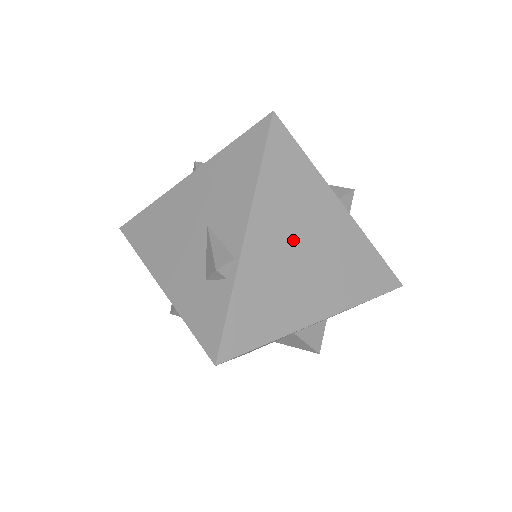
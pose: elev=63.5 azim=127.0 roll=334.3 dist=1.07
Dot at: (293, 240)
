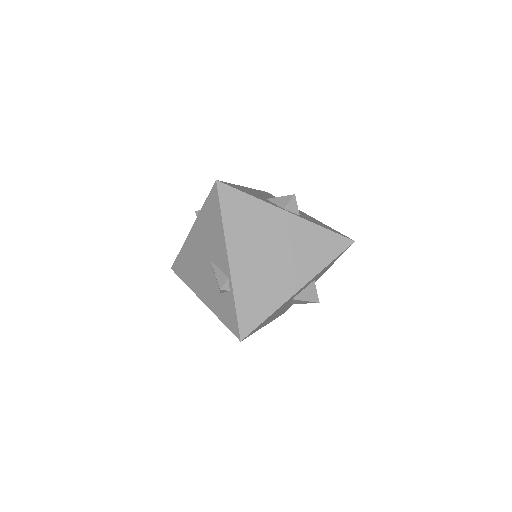
Dot at: (261, 251)
